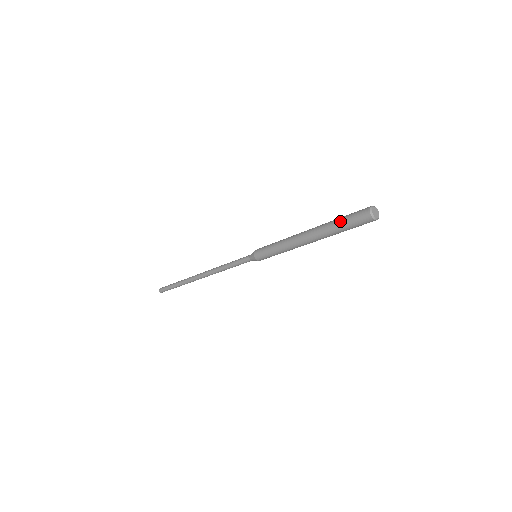
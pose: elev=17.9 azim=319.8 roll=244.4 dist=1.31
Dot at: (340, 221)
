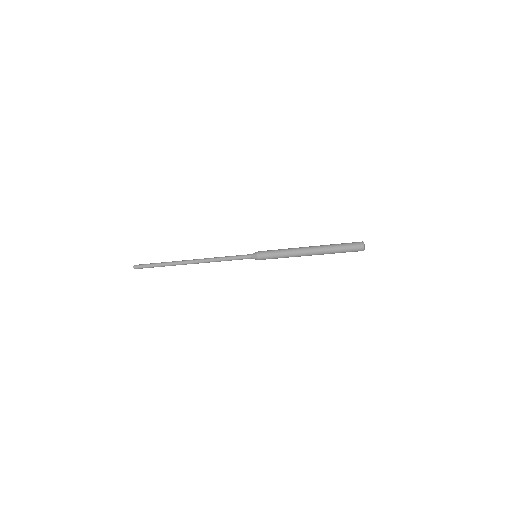
Dot at: (339, 249)
